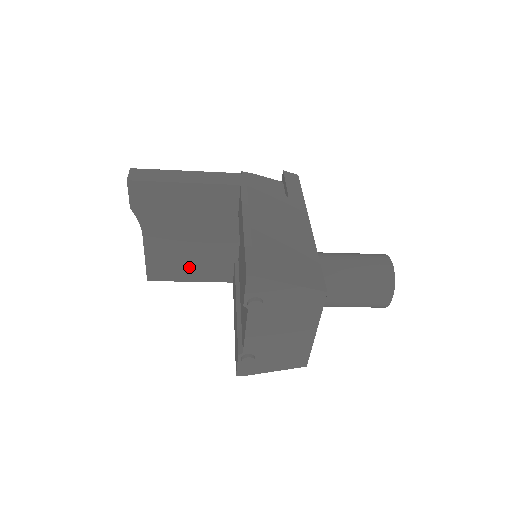
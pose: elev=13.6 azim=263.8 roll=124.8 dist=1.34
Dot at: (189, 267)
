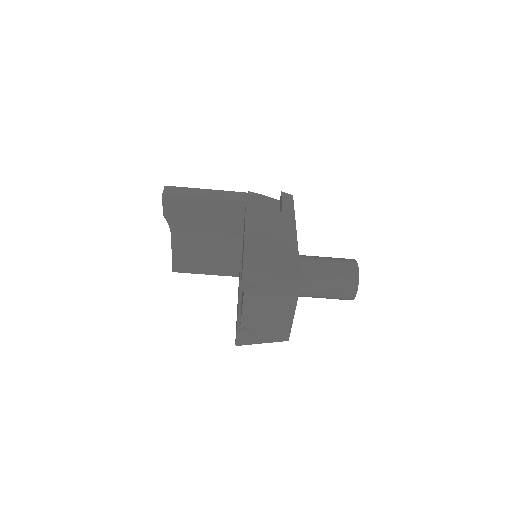
Dot at: (205, 263)
